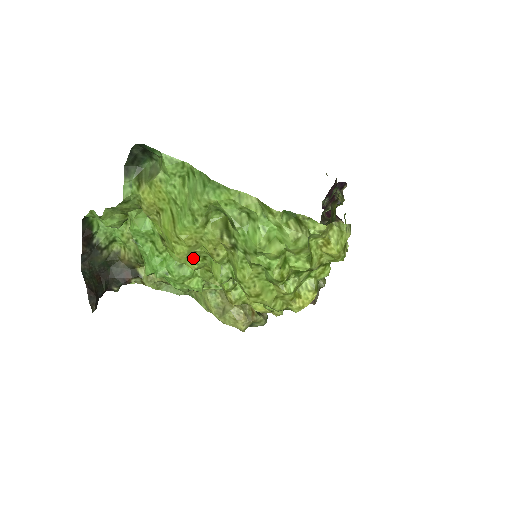
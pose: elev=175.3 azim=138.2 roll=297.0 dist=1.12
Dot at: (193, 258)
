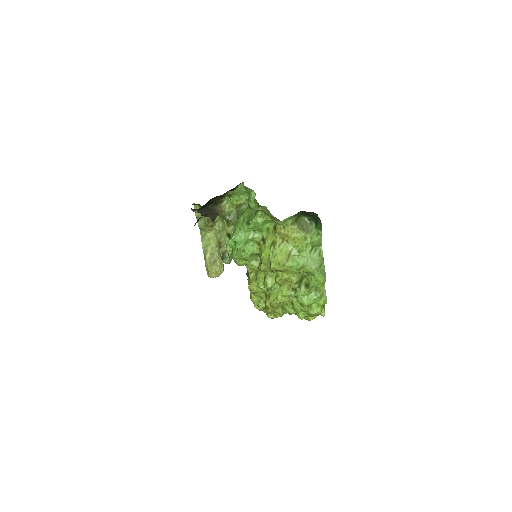
Dot at: (269, 267)
